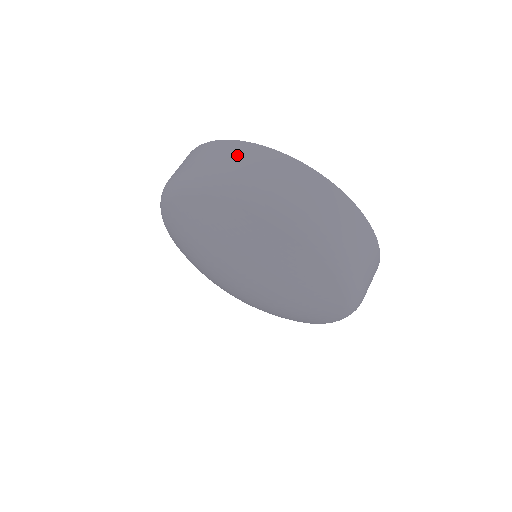
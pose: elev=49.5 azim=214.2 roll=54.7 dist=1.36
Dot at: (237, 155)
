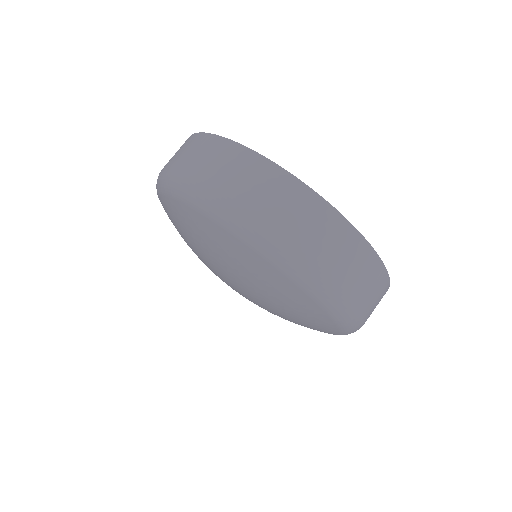
Dot at: (238, 168)
